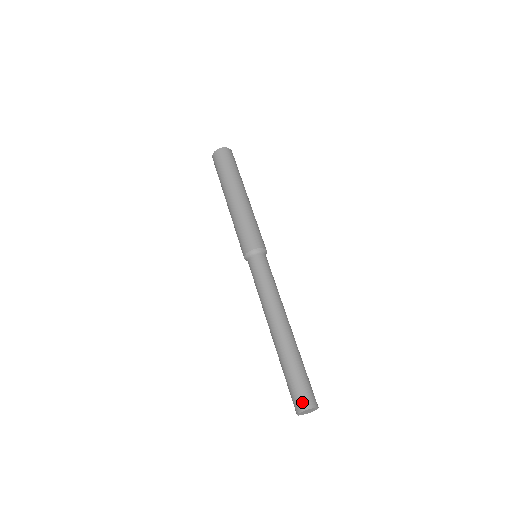
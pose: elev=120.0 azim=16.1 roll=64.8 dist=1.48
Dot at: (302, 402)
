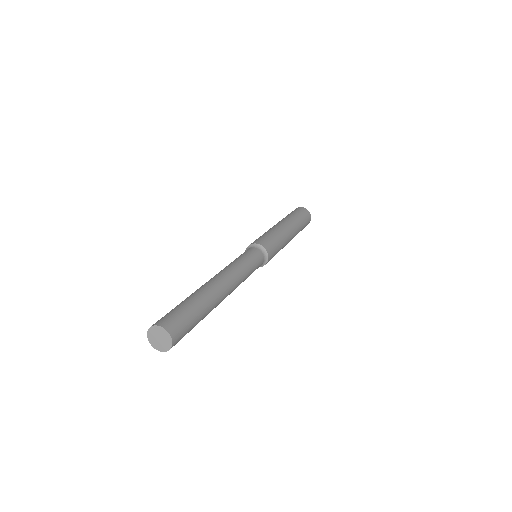
Dot at: occluded
